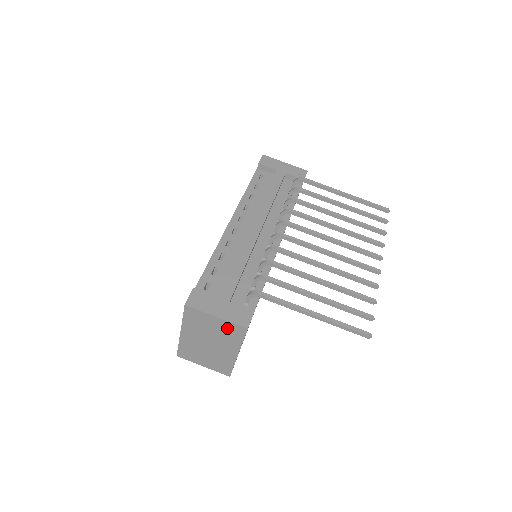
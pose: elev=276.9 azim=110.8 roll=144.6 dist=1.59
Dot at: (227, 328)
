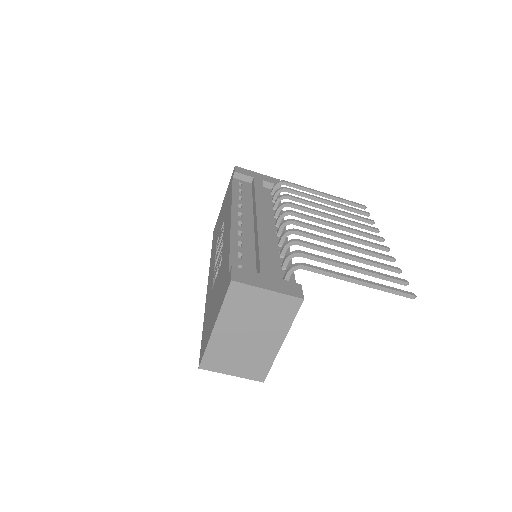
Dot at: (278, 304)
